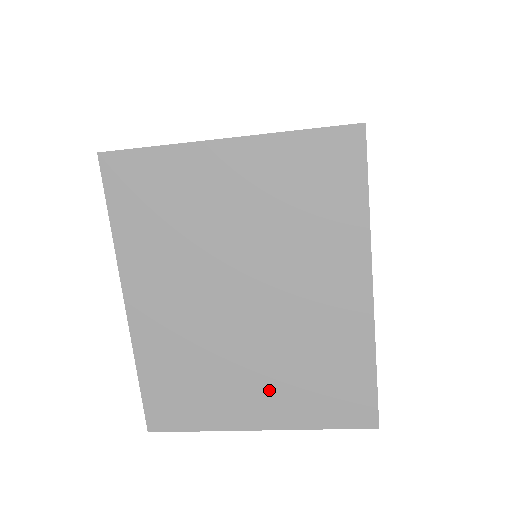
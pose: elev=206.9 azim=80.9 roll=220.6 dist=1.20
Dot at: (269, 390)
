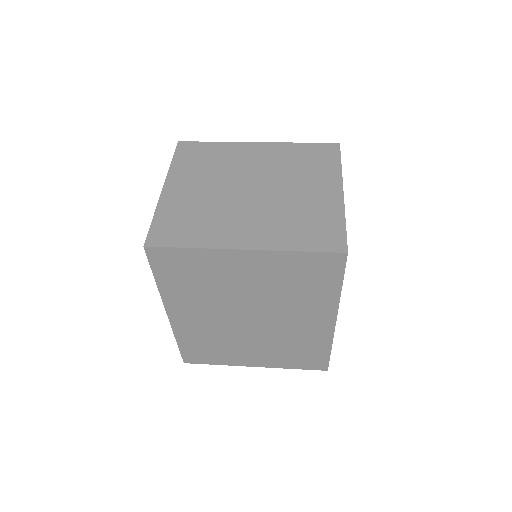
Dot at: (263, 354)
